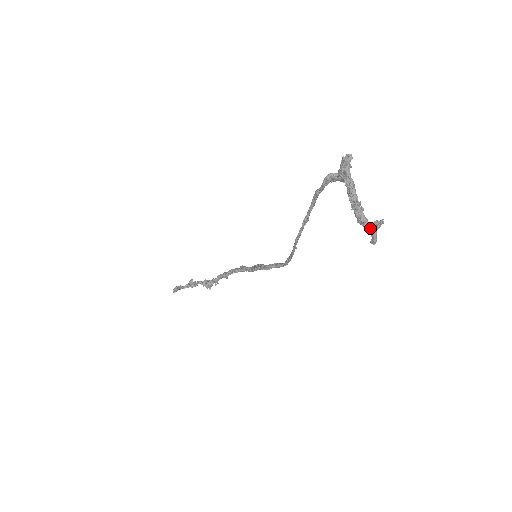
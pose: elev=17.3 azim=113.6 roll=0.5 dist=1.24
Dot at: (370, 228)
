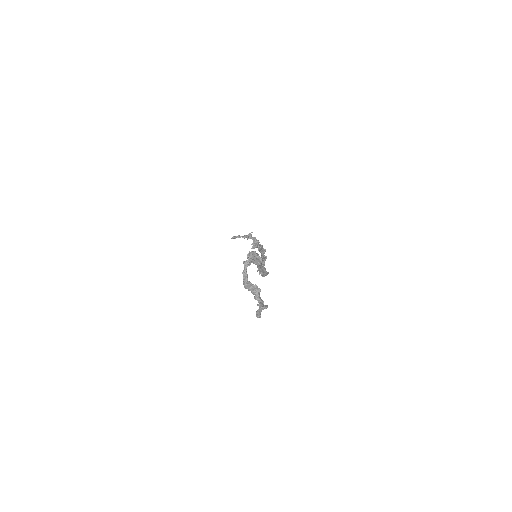
Dot at: occluded
